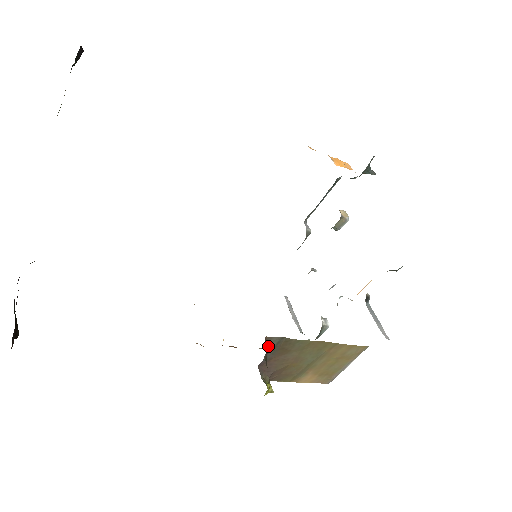
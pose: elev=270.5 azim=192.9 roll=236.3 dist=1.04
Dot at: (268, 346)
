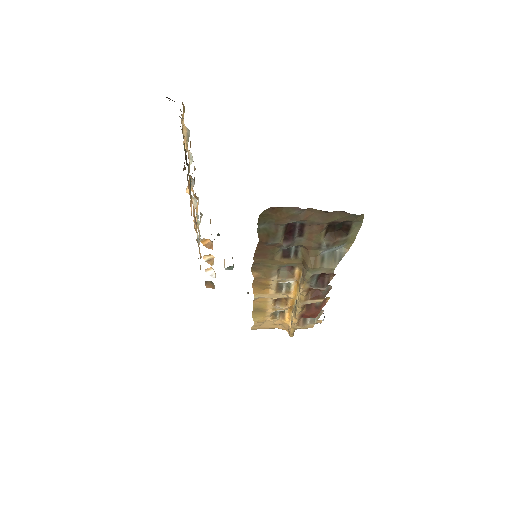
Dot at: occluded
